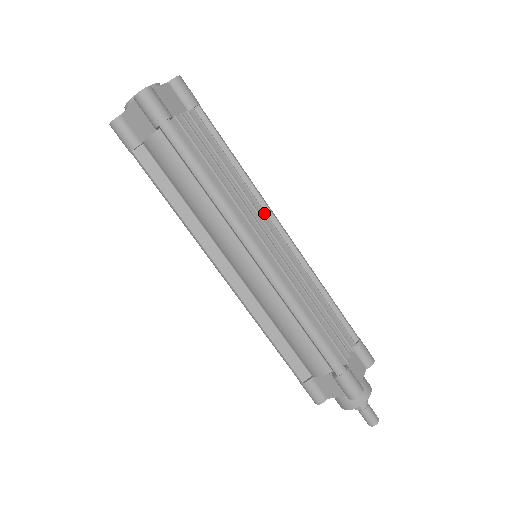
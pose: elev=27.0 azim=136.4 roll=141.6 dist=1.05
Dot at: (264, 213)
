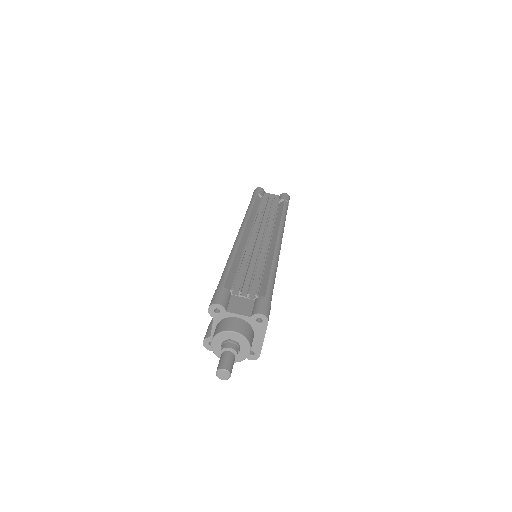
Dot at: (271, 229)
